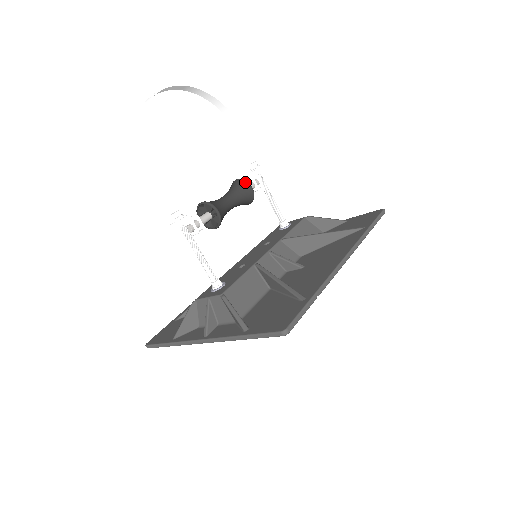
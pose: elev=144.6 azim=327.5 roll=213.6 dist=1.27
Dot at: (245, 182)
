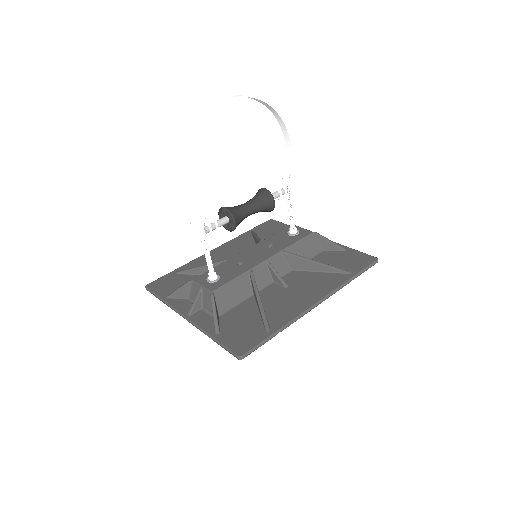
Dot at: (271, 196)
